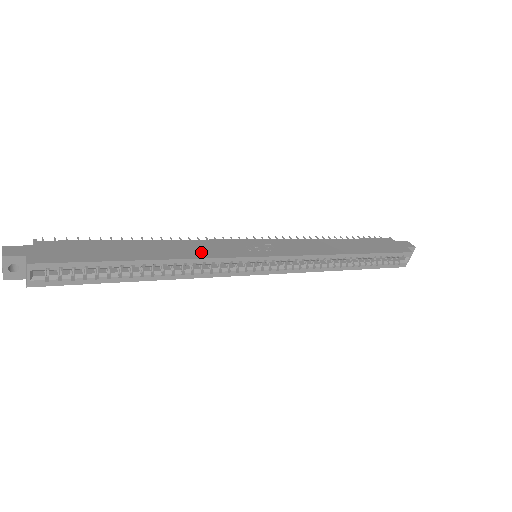
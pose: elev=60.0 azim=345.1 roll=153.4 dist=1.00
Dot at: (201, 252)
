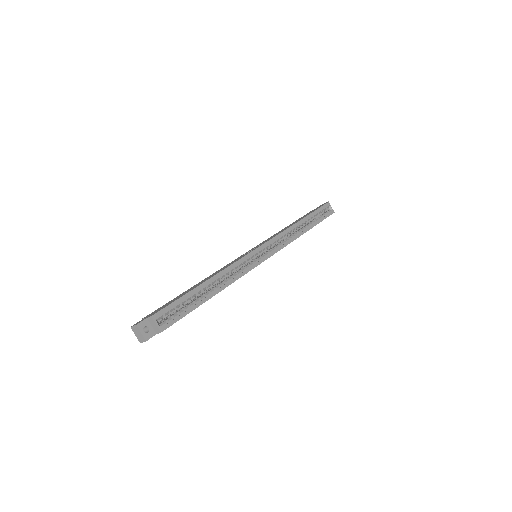
Dot at: (227, 266)
